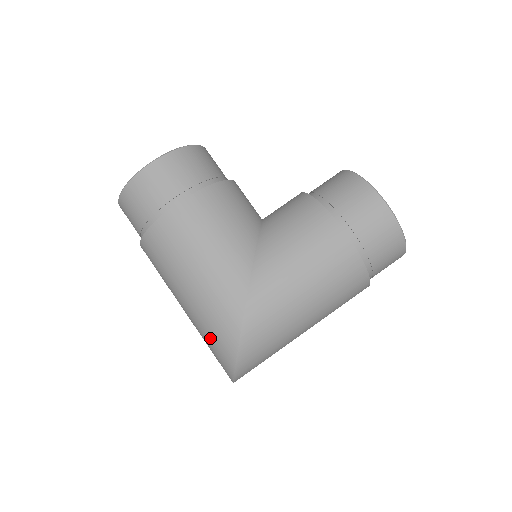
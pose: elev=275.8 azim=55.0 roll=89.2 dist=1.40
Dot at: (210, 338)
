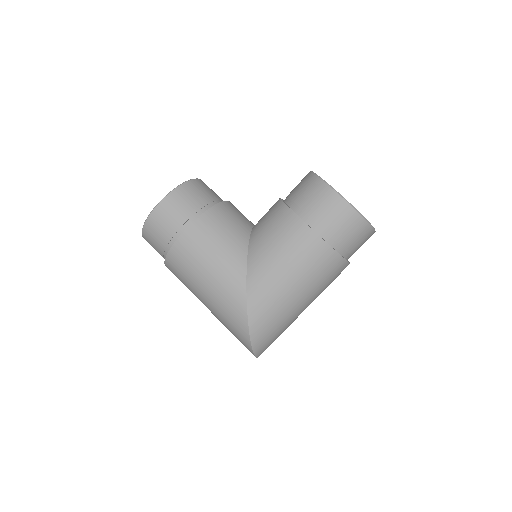
Dot at: (230, 329)
